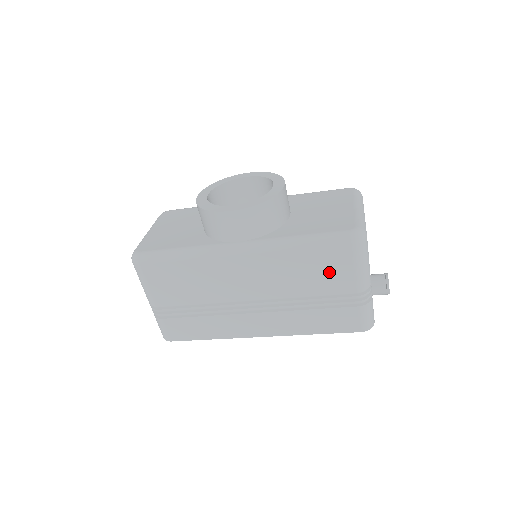
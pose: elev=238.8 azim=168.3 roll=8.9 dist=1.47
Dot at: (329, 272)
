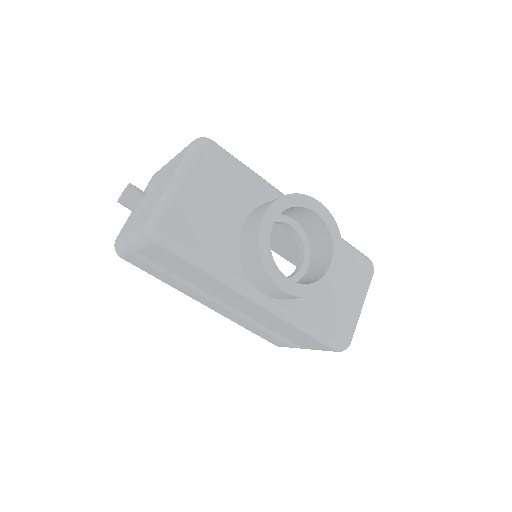
Dot at: (300, 340)
